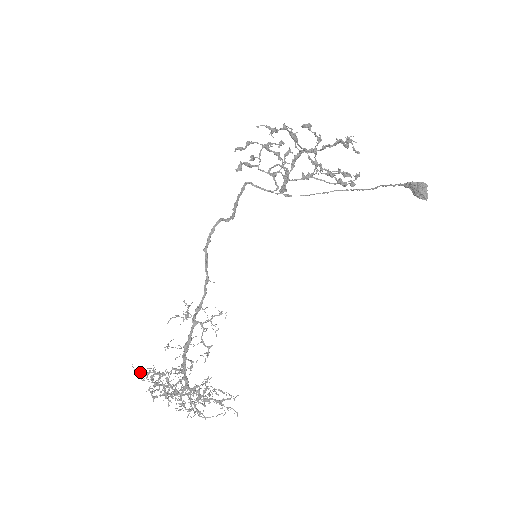
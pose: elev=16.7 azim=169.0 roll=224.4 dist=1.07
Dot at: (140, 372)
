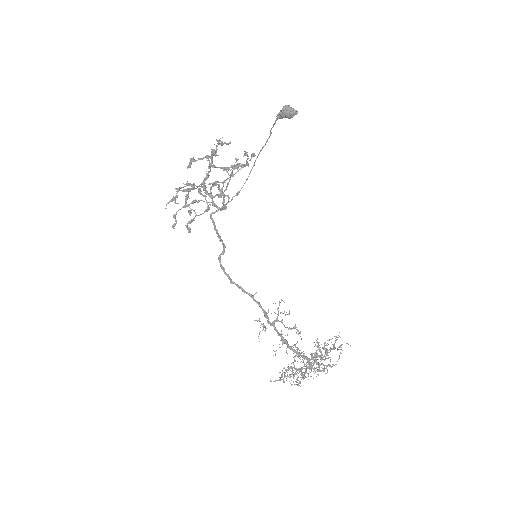
Dot at: (278, 380)
